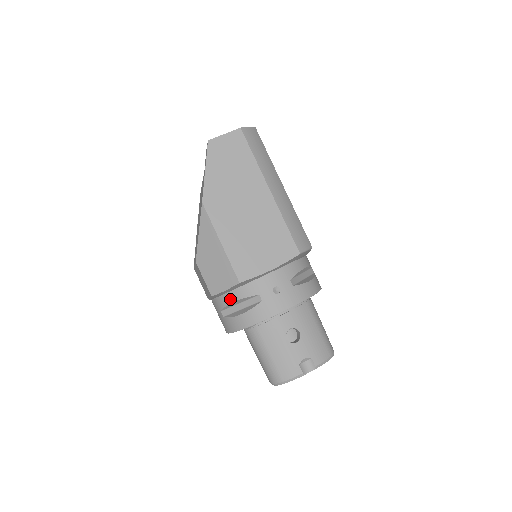
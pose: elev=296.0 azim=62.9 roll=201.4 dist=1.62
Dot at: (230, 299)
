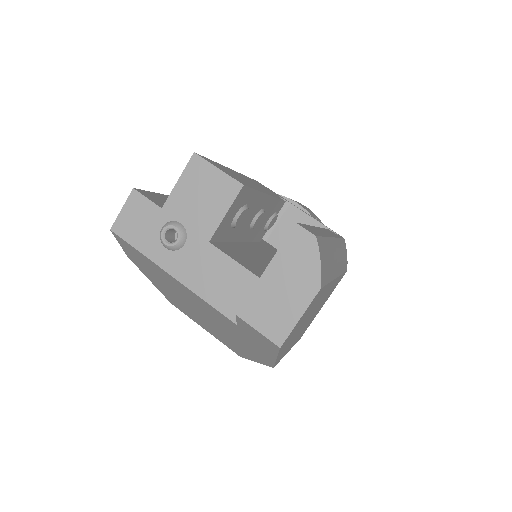
Dot at: occluded
